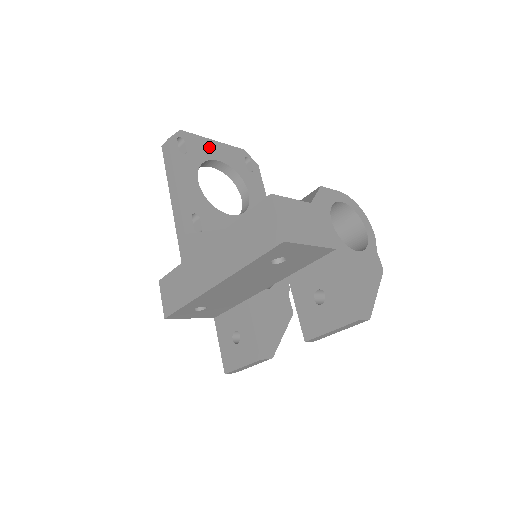
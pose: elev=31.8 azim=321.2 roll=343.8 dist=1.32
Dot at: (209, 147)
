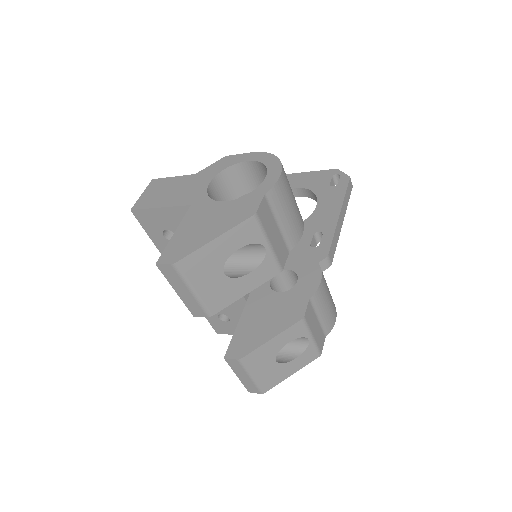
Dot at: (290, 180)
